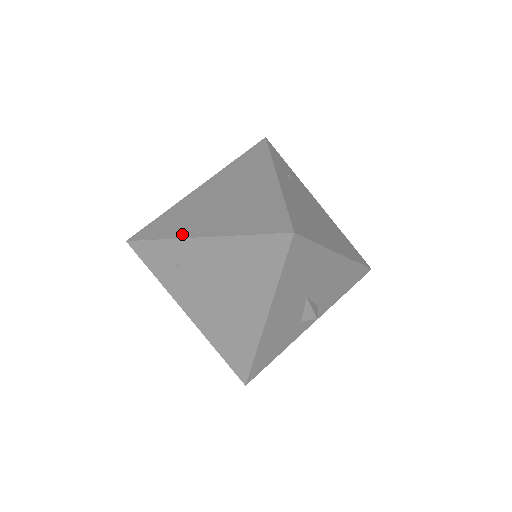
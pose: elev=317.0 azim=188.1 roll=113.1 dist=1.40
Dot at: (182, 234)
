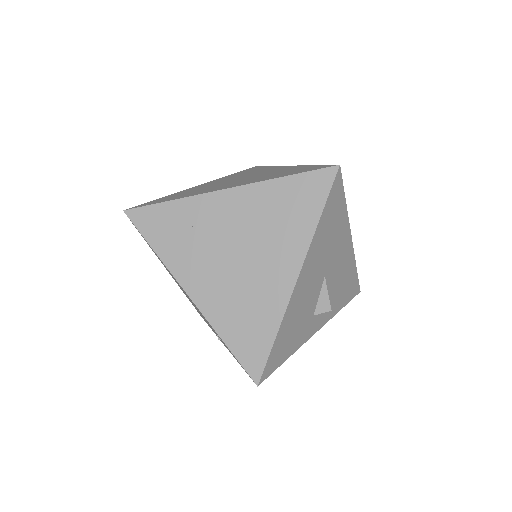
Dot at: (201, 193)
